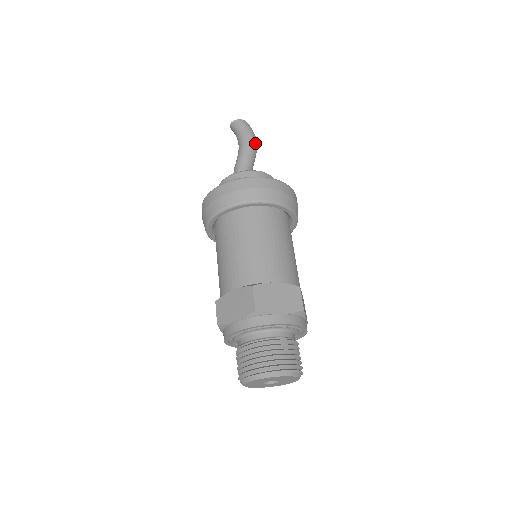
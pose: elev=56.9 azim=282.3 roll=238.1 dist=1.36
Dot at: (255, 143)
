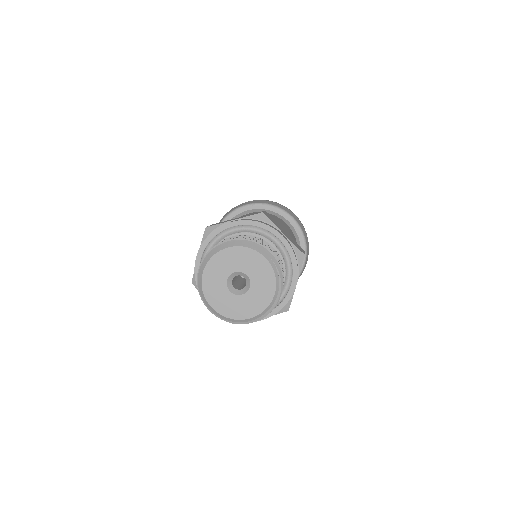
Dot at: occluded
